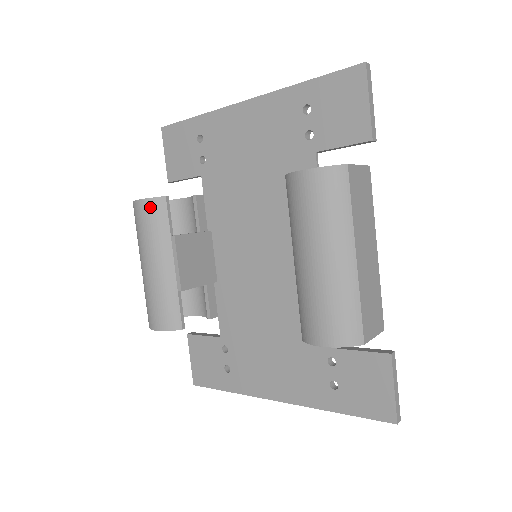
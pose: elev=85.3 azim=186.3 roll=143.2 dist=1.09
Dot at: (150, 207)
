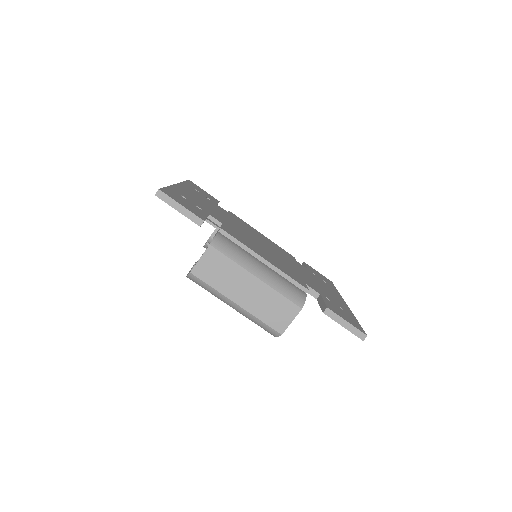
Dot at: occluded
